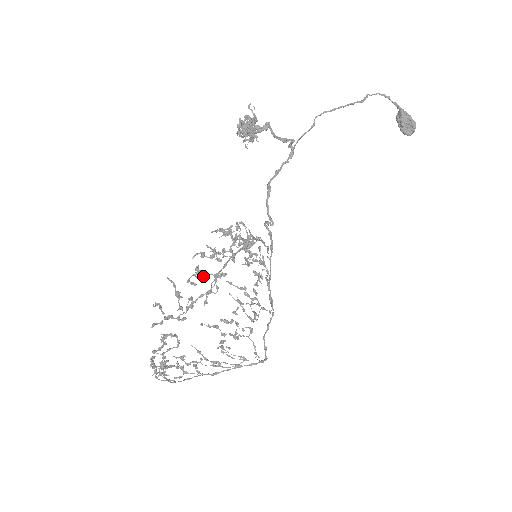
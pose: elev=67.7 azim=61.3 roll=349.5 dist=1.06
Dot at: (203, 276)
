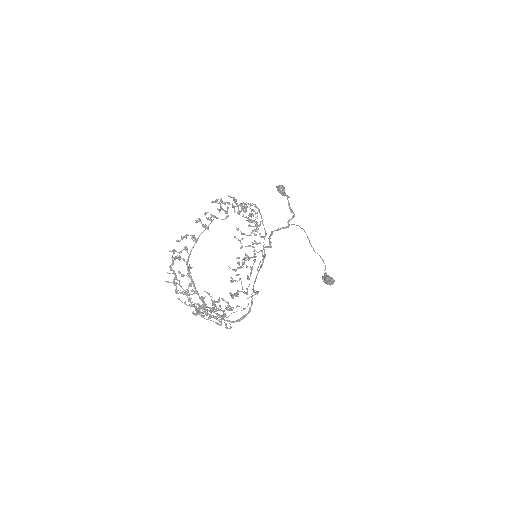
Dot at: (252, 205)
